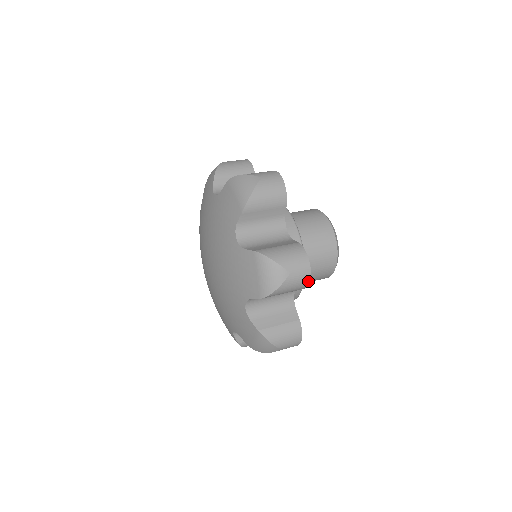
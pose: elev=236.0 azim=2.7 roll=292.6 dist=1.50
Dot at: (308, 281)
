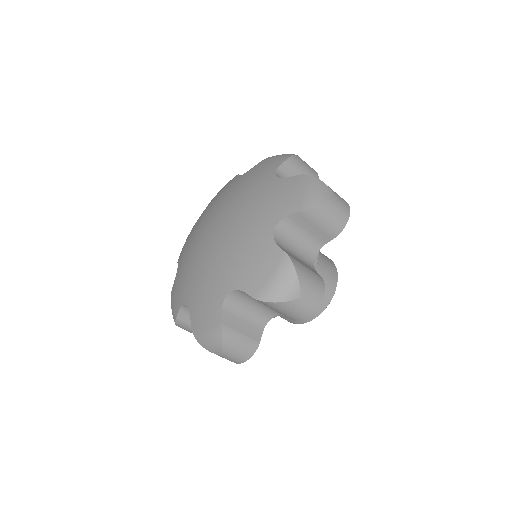
Dot at: (305, 317)
